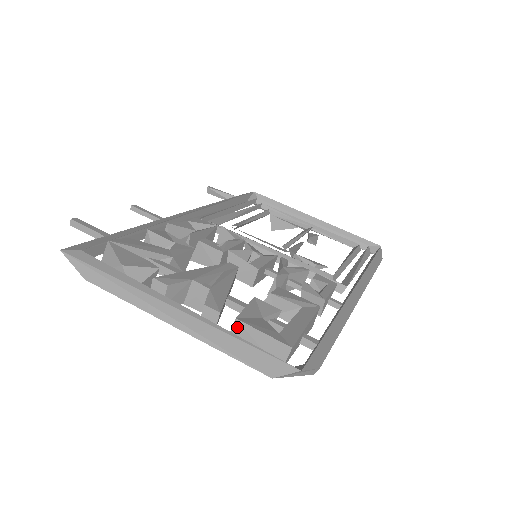
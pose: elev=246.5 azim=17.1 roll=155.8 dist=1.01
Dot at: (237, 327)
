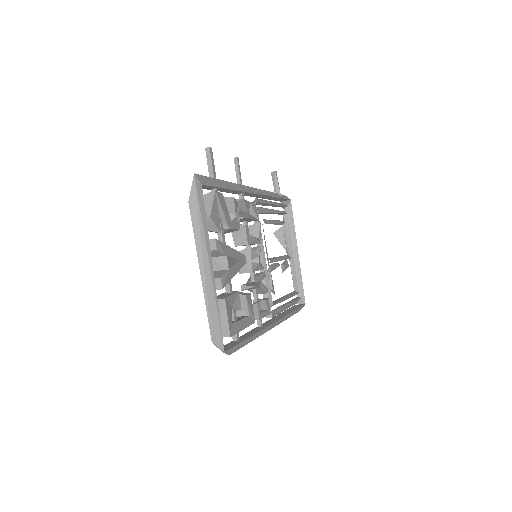
Dot at: (221, 302)
